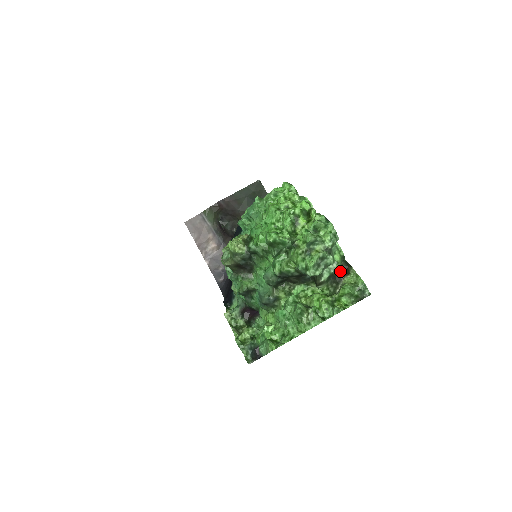
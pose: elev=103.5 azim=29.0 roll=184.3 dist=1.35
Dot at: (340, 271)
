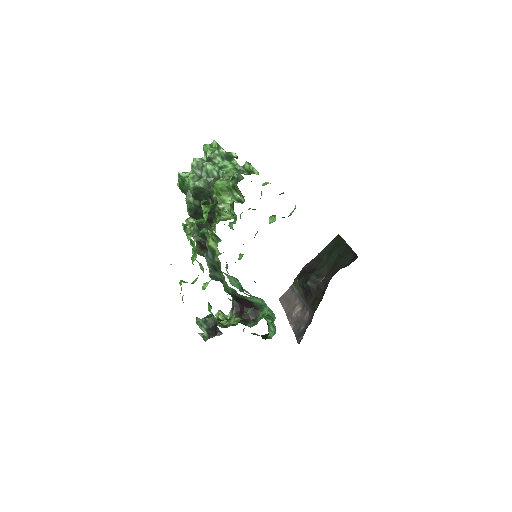
Dot at: occluded
